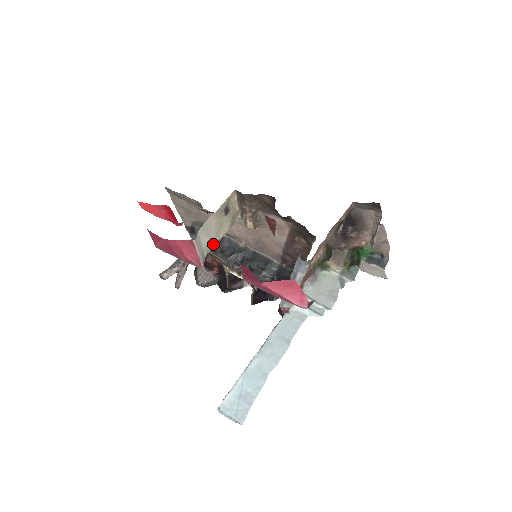
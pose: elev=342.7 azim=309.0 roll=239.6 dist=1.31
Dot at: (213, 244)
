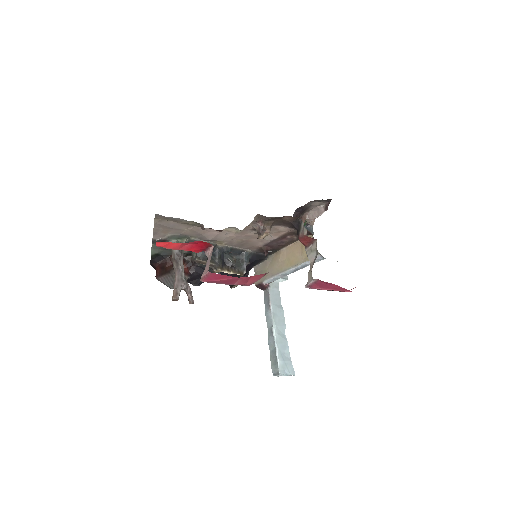
Dot at: occluded
